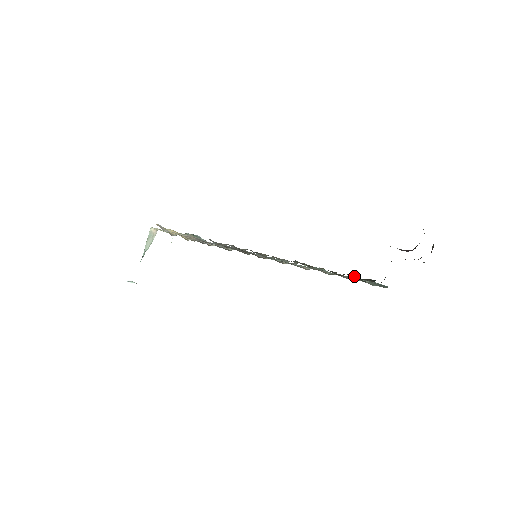
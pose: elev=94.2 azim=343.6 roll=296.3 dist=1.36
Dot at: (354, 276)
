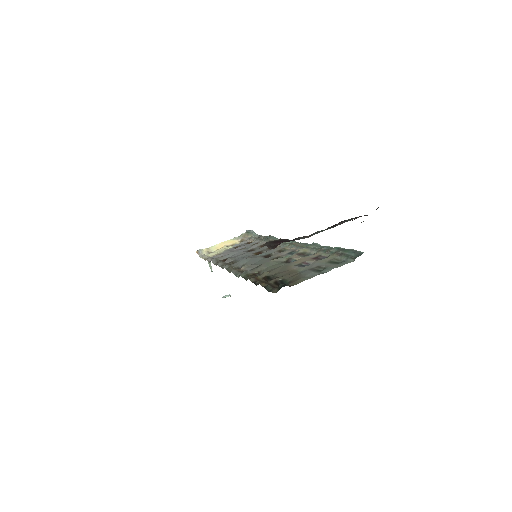
Dot at: (265, 287)
